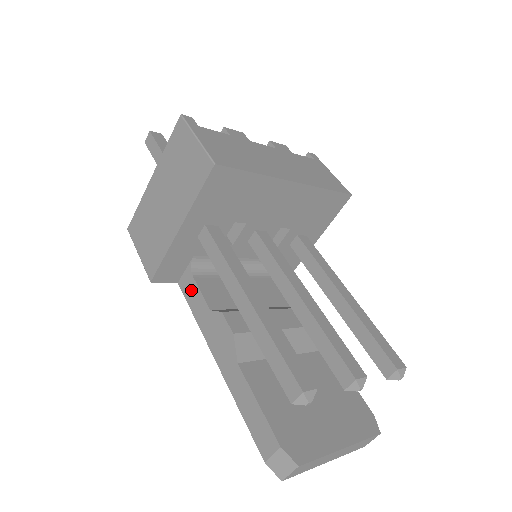
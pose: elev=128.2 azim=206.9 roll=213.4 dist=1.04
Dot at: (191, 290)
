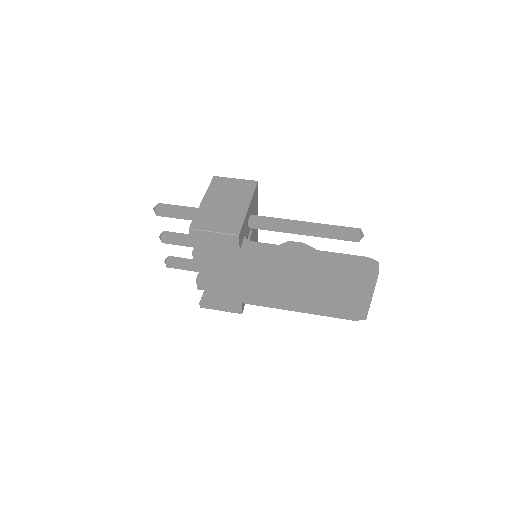
Dot at: (256, 246)
